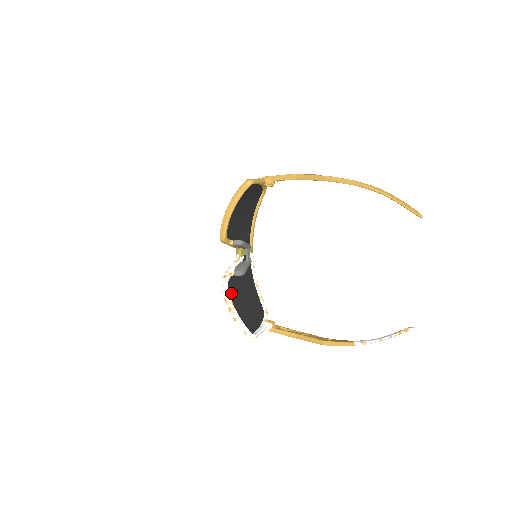
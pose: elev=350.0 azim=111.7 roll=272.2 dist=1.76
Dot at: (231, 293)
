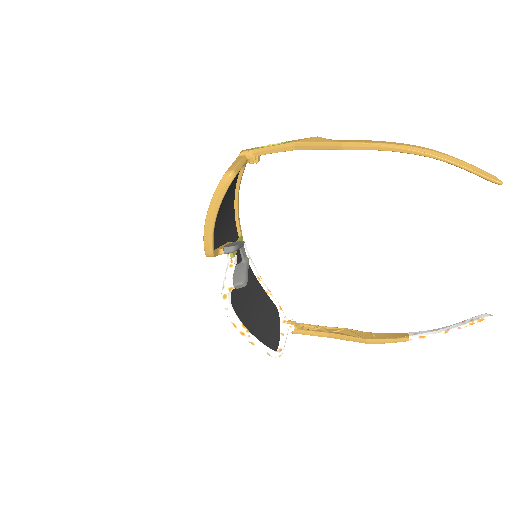
Dot at: (237, 312)
